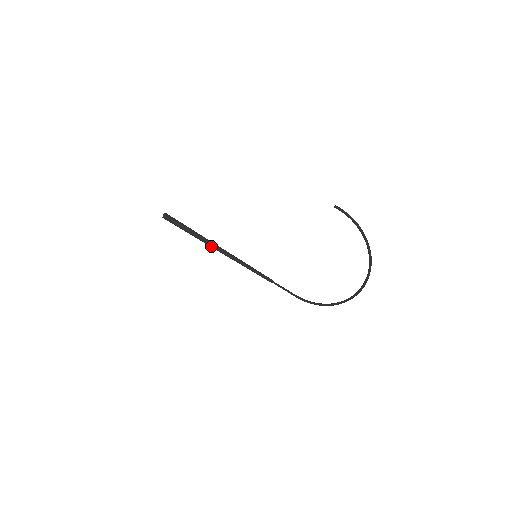
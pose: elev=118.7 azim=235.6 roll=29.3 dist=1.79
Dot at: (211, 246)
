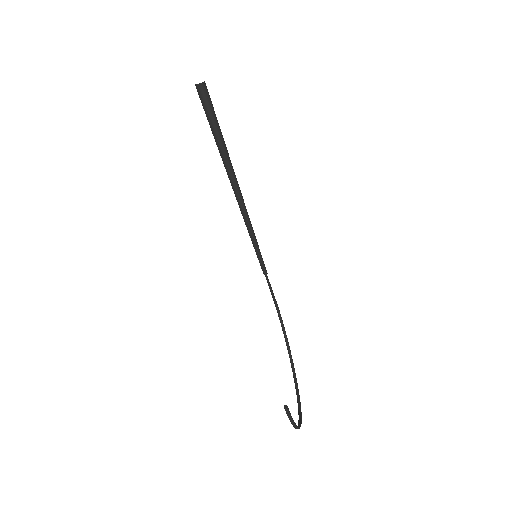
Dot at: occluded
